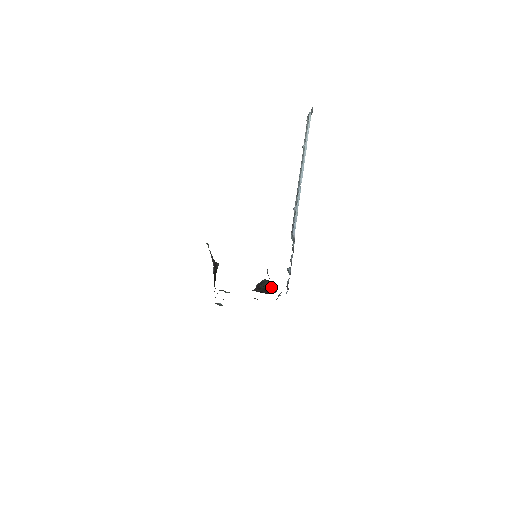
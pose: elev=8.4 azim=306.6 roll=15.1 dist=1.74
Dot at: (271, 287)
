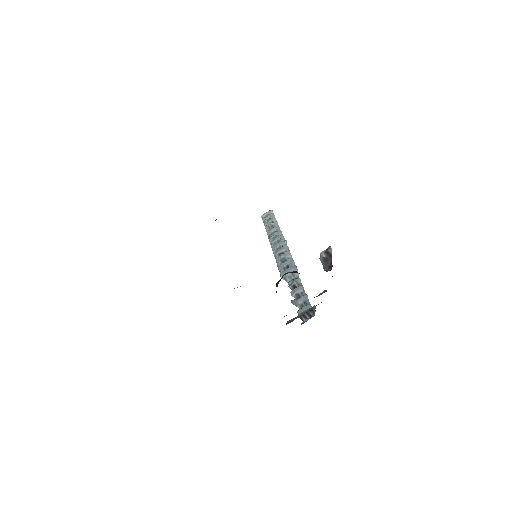
Dot at: occluded
